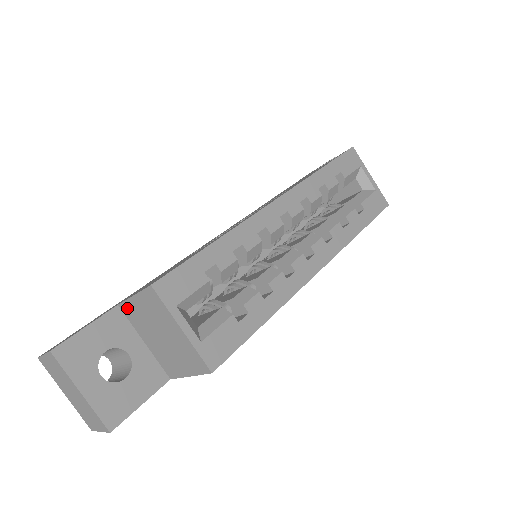
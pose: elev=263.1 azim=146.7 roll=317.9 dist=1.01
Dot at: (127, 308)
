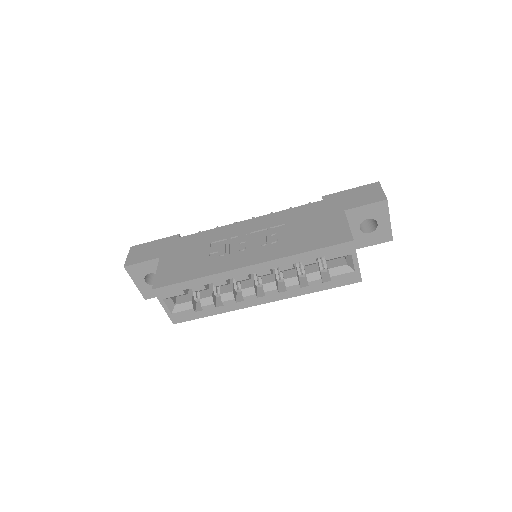
Dot at: occluded
